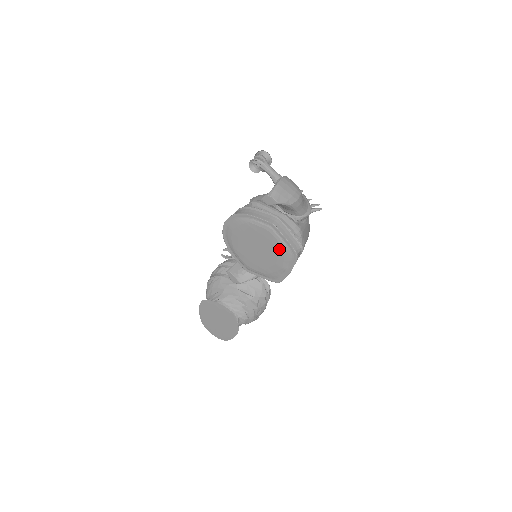
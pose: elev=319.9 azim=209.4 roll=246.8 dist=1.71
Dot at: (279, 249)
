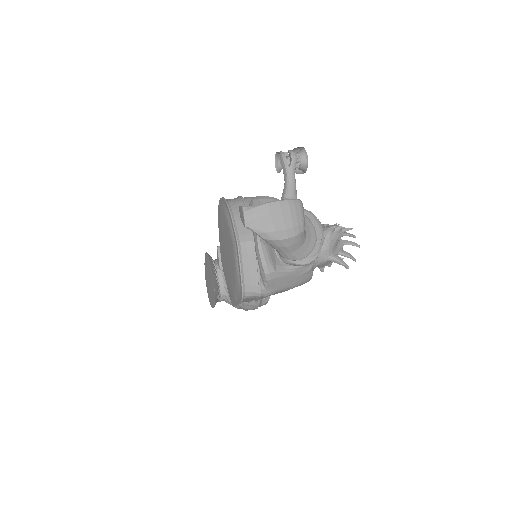
Dot at: (235, 274)
